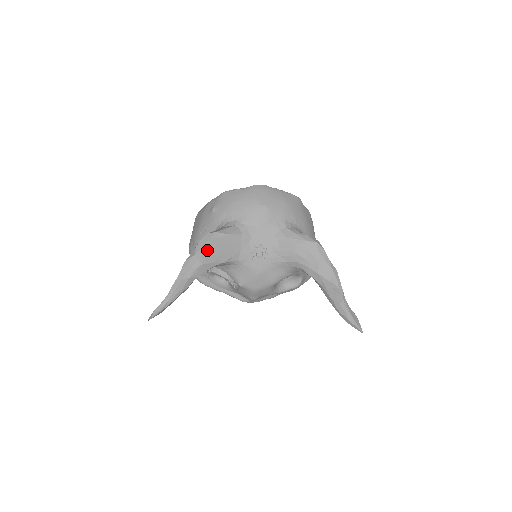
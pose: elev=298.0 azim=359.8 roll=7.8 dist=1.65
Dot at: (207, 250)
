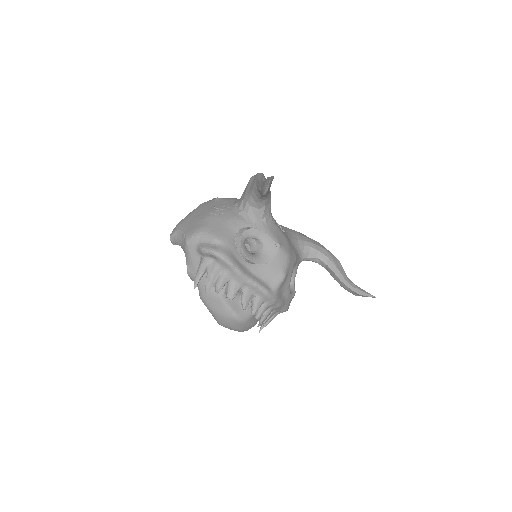
Dot at: occluded
